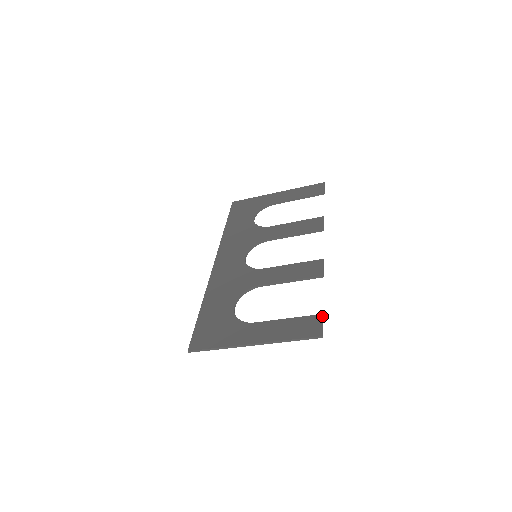
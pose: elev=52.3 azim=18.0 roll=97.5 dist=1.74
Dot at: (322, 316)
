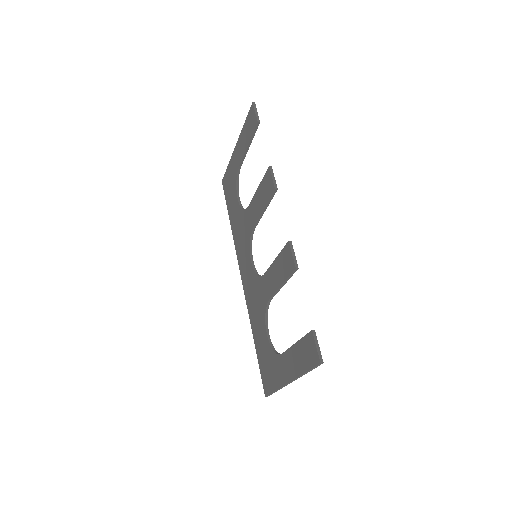
Dot at: (312, 334)
